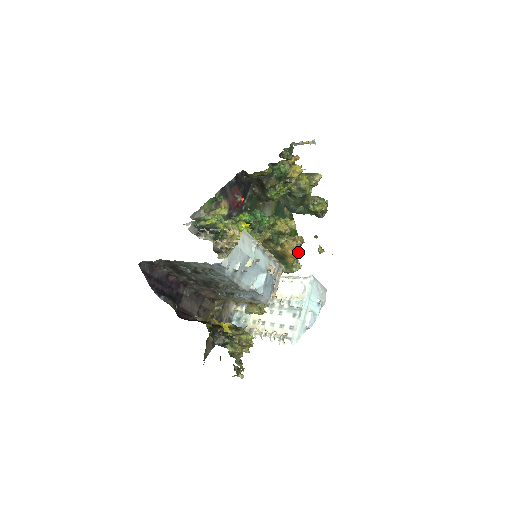
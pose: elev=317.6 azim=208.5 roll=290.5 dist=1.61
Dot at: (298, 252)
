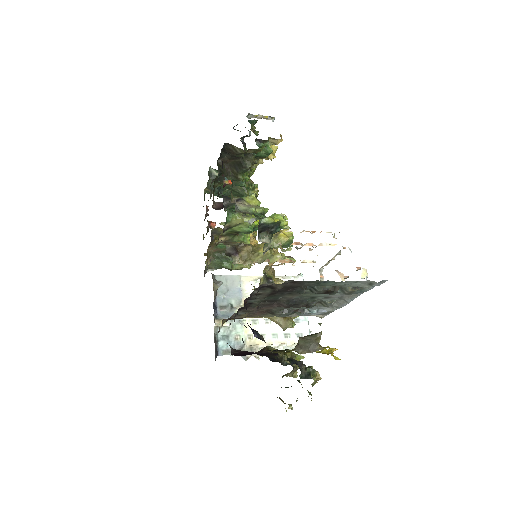
Dot at: occluded
